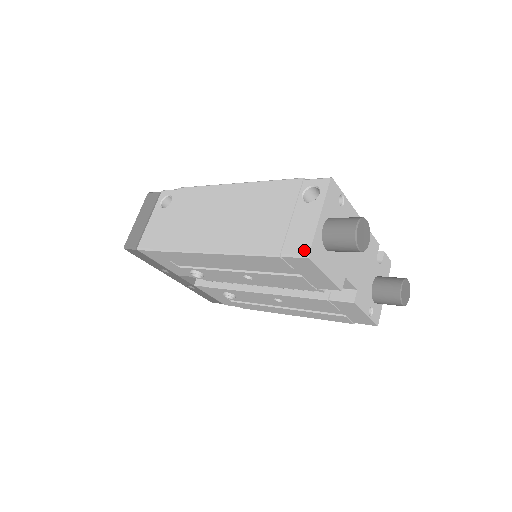
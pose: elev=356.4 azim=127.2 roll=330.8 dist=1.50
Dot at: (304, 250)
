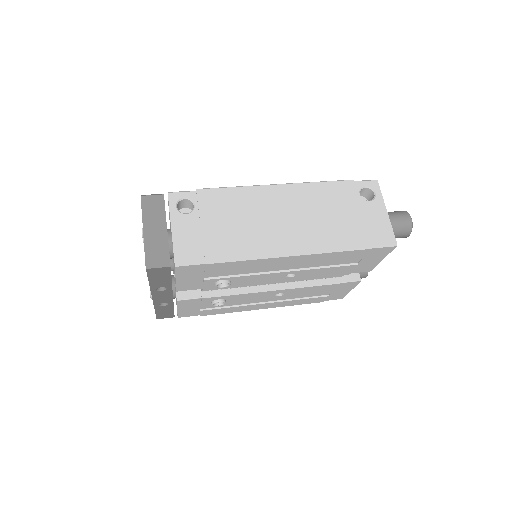
Dot at: (391, 240)
